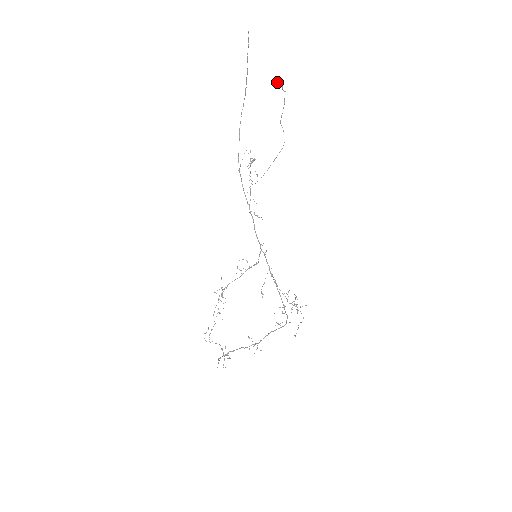
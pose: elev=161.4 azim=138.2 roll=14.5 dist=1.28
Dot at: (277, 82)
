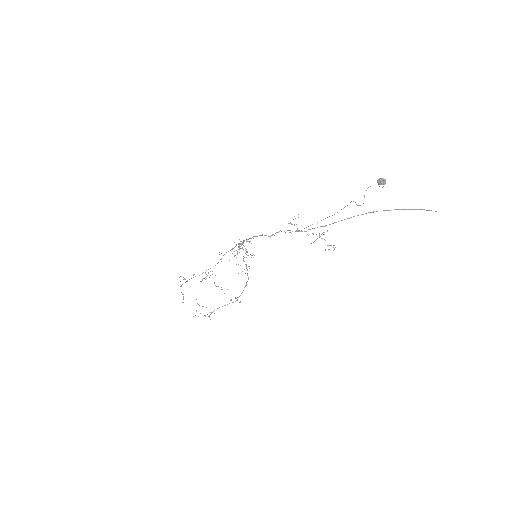
Dot at: (383, 183)
